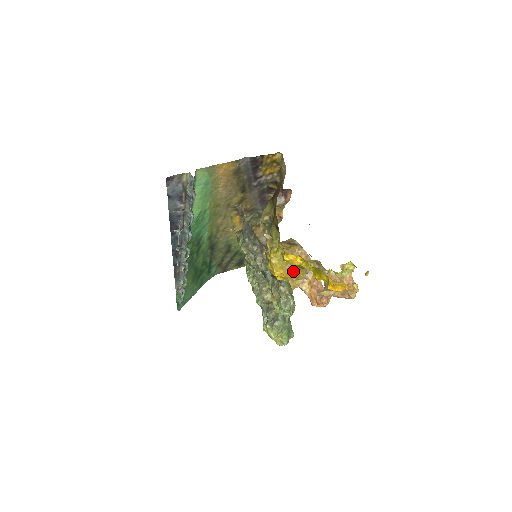
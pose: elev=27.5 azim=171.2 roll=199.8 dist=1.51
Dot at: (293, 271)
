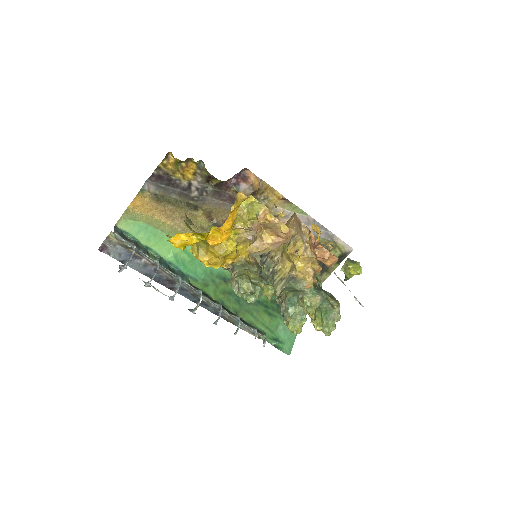
Dot at: (212, 251)
